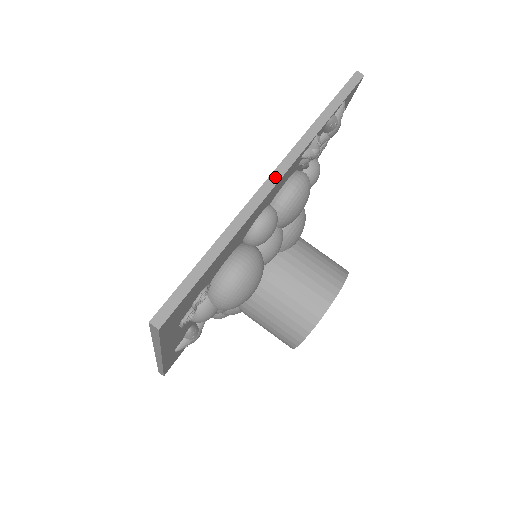
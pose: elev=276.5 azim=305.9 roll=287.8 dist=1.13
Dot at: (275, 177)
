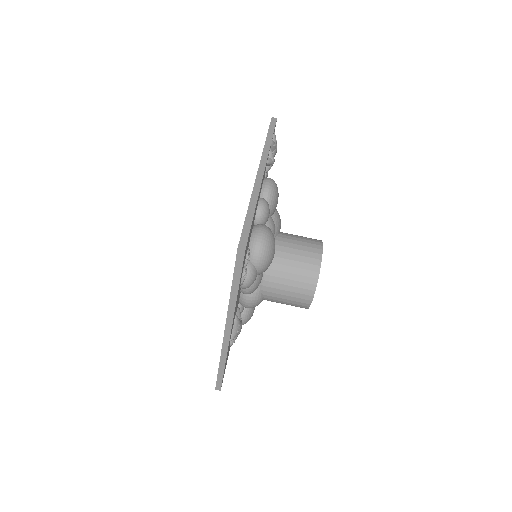
Dot at: (261, 170)
